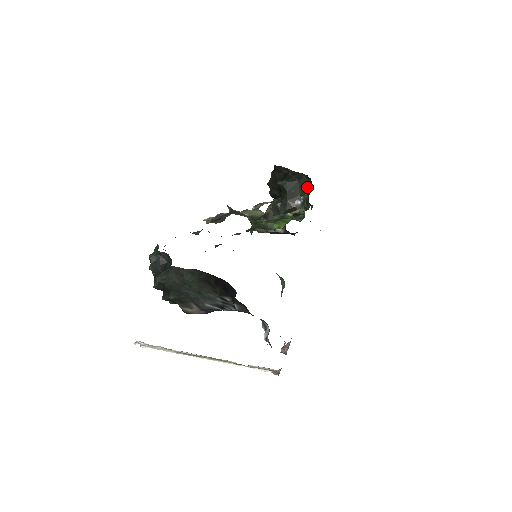
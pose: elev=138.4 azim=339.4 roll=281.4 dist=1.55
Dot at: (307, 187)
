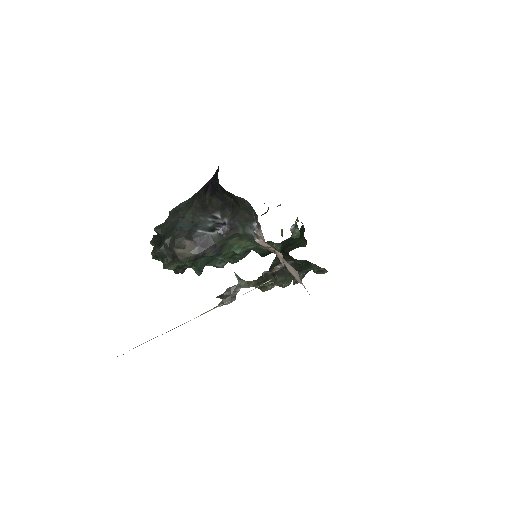
Dot at: (302, 234)
